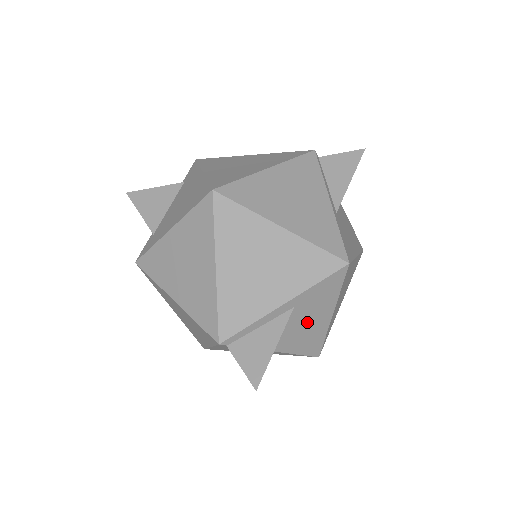
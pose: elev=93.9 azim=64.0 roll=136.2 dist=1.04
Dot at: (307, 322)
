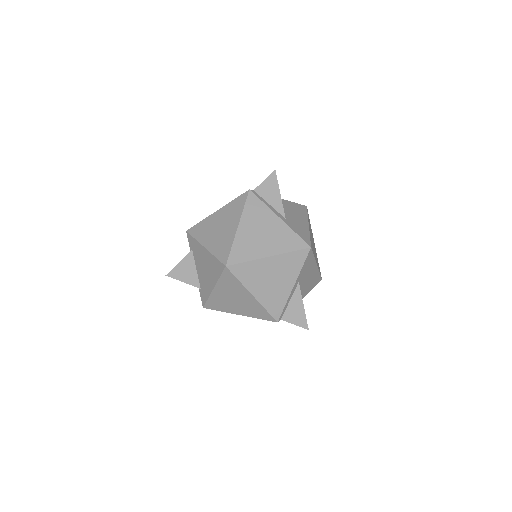
Dot at: (308, 278)
